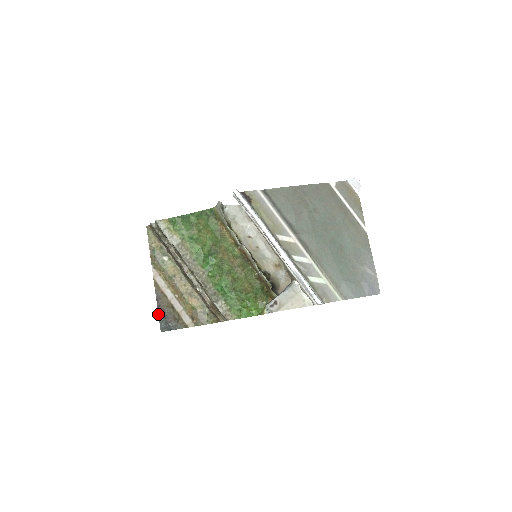
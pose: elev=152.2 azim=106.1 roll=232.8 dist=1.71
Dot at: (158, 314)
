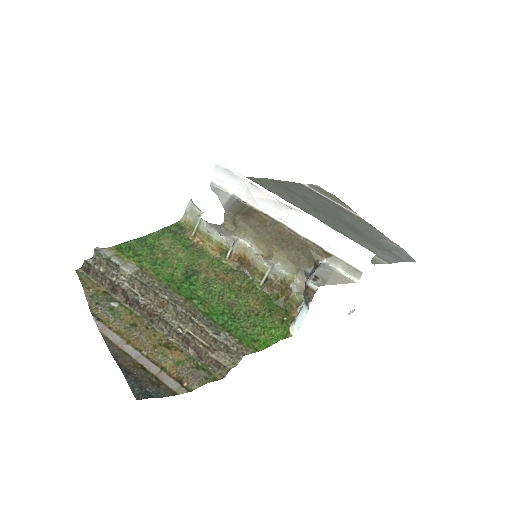
Dot at: occluded
